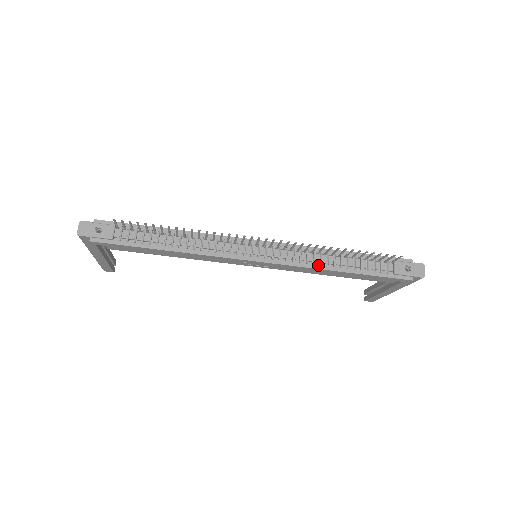
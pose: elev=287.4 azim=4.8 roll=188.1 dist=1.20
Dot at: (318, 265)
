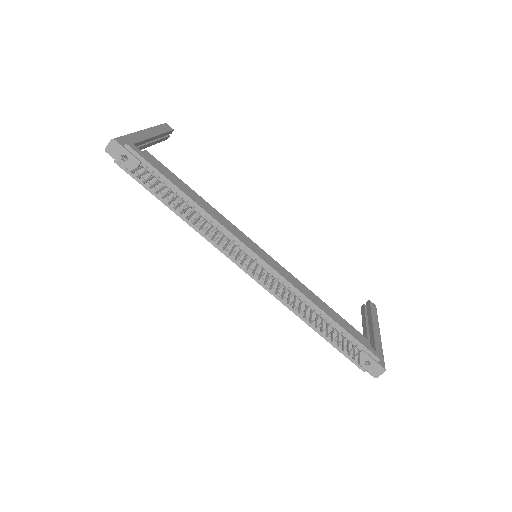
Dot at: (294, 308)
